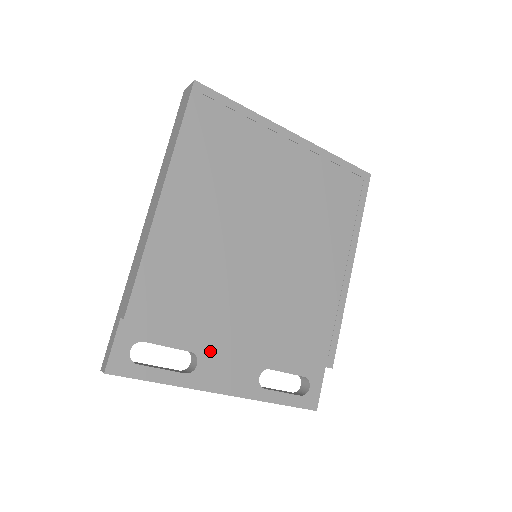
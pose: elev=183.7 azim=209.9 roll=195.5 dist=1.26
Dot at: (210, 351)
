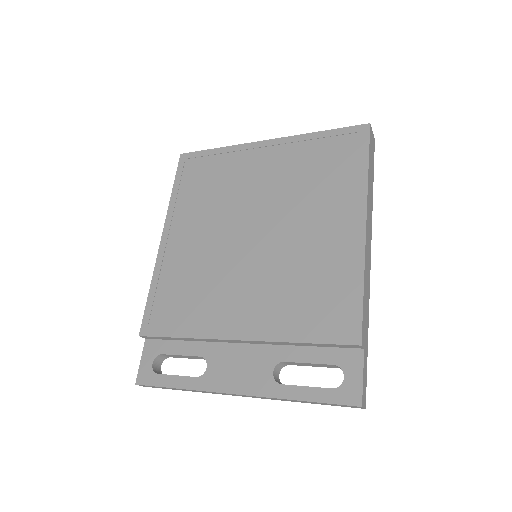
Dot at: (218, 353)
